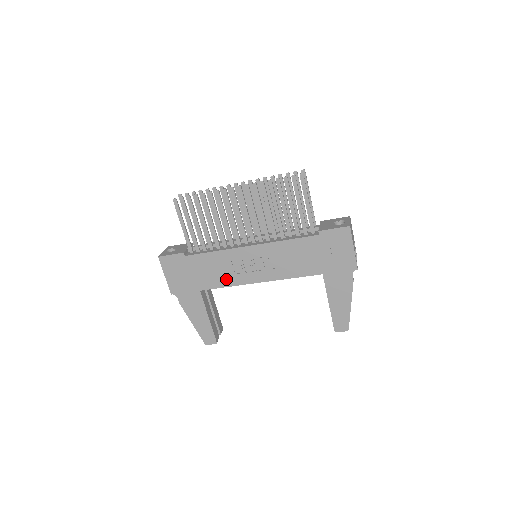
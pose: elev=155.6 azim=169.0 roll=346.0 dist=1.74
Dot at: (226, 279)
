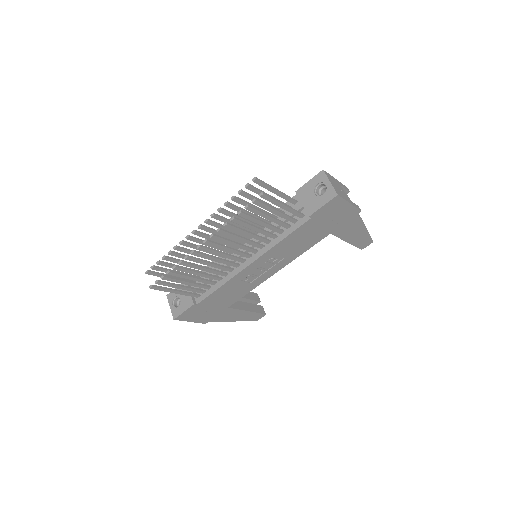
Dot at: (245, 290)
